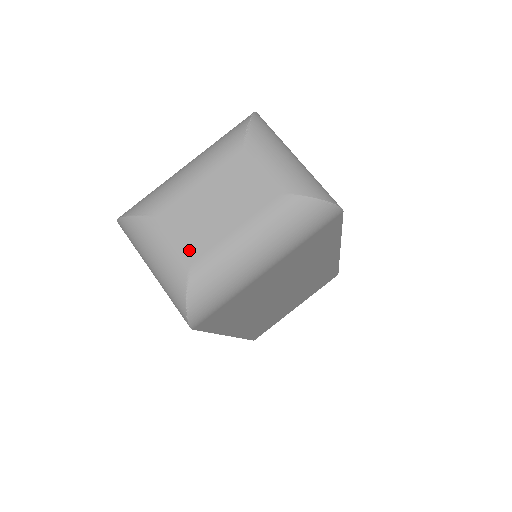
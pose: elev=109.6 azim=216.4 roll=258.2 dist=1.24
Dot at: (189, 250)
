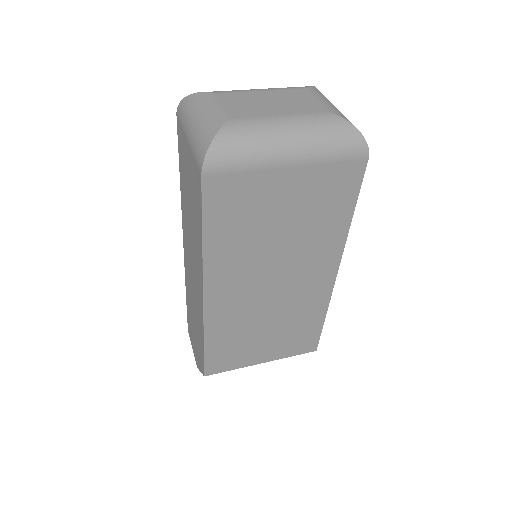
Dot at: (235, 112)
